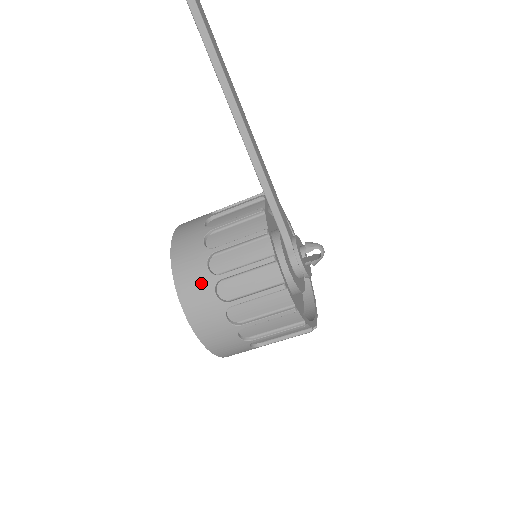
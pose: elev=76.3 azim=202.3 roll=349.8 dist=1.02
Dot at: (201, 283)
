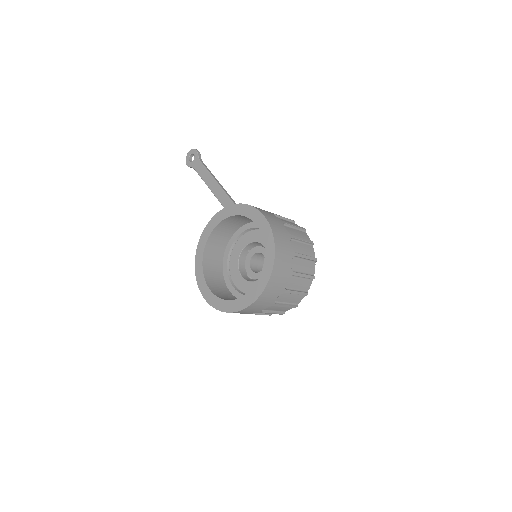
Dot at: (264, 210)
